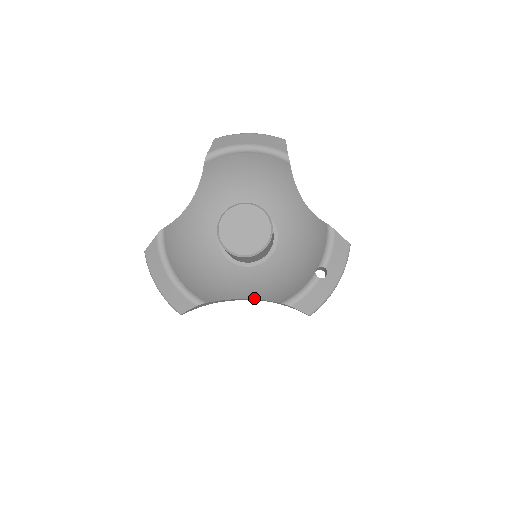
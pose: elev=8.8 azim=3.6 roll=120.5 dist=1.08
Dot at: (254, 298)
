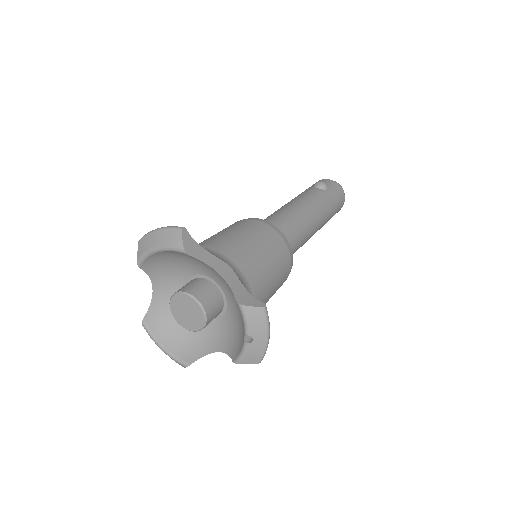
Dot at: (222, 351)
